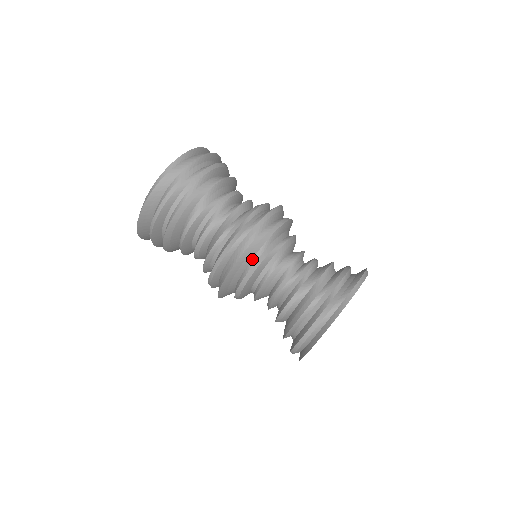
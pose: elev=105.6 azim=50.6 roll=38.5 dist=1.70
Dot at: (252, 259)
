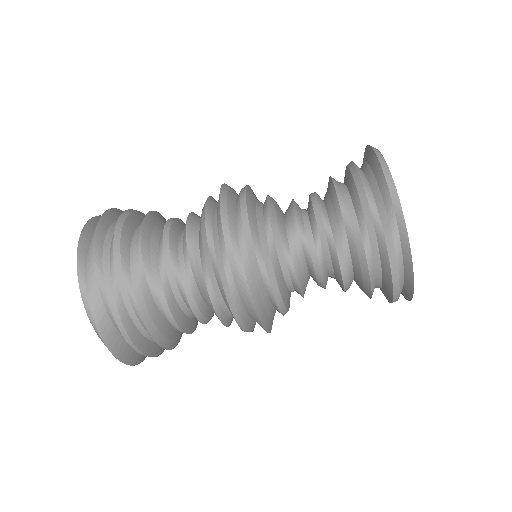
Dot at: (262, 280)
